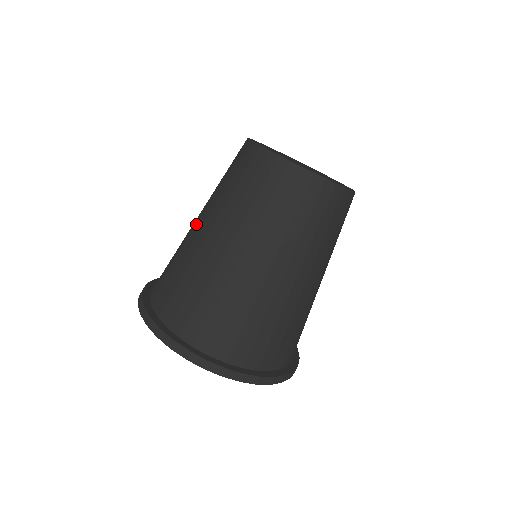
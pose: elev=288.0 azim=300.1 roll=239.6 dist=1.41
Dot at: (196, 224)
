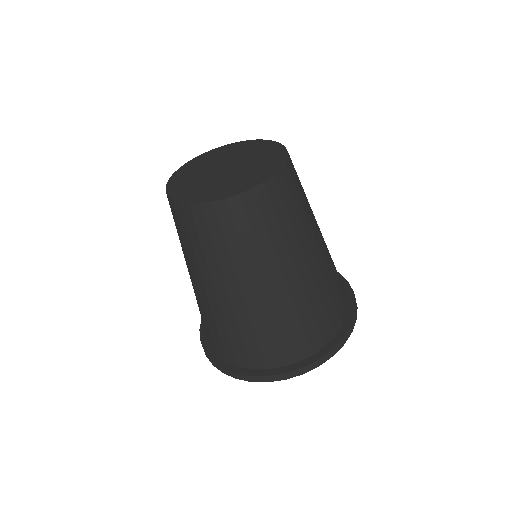
Dot at: (215, 295)
